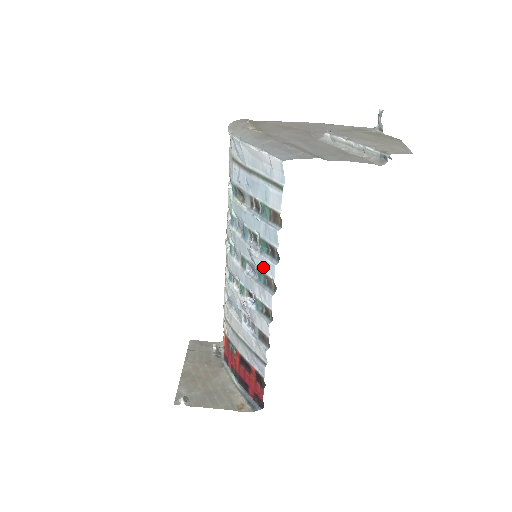
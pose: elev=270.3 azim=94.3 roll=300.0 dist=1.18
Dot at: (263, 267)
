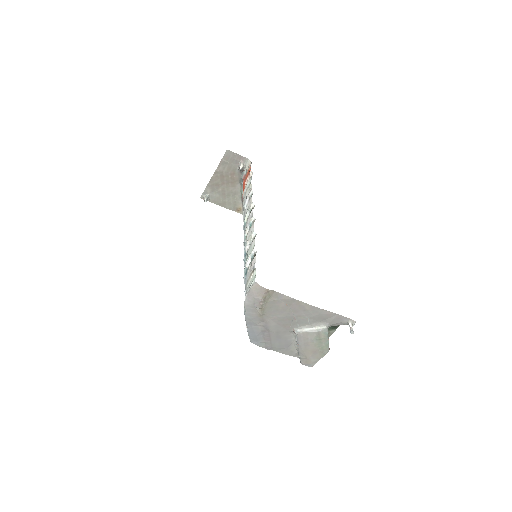
Dot at: occluded
